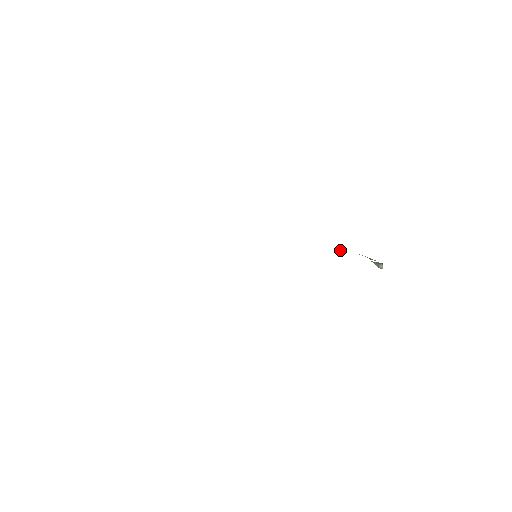
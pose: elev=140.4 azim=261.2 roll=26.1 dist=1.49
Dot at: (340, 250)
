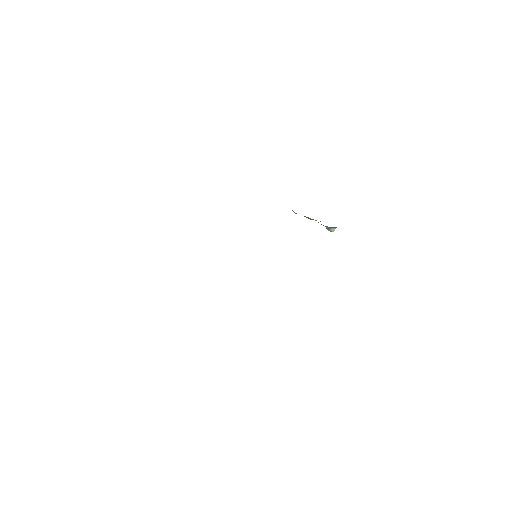
Dot at: occluded
